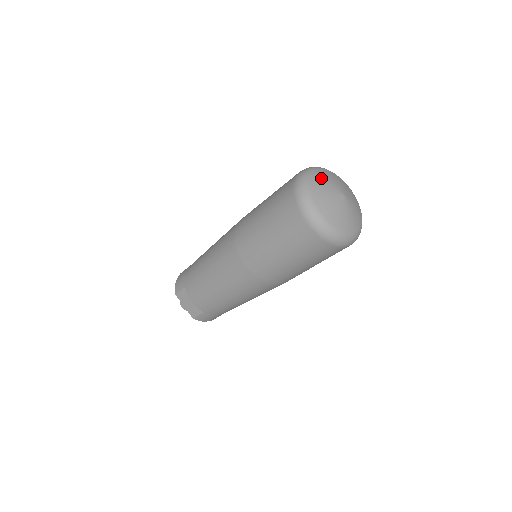
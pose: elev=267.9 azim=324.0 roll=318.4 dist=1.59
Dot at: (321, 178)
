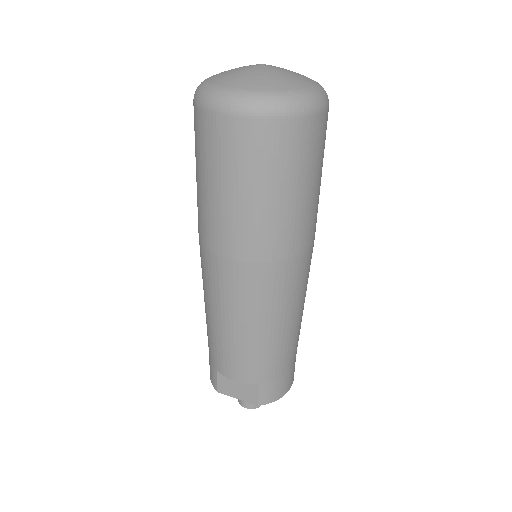
Dot at: (221, 73)
